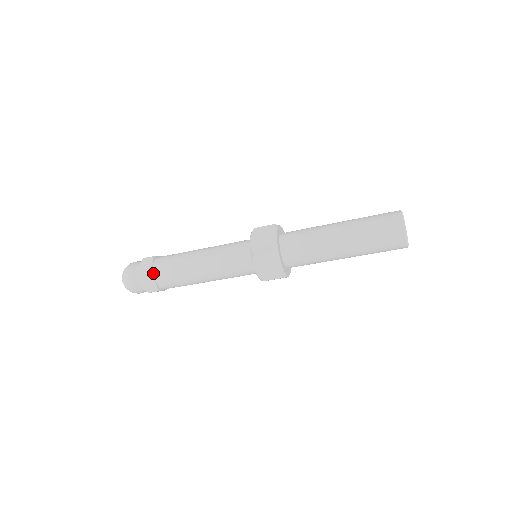
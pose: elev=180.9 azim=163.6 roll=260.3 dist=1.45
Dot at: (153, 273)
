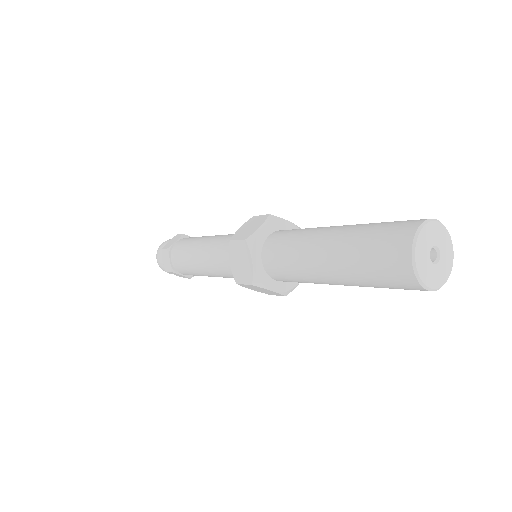
Dot at: (174, 269)
